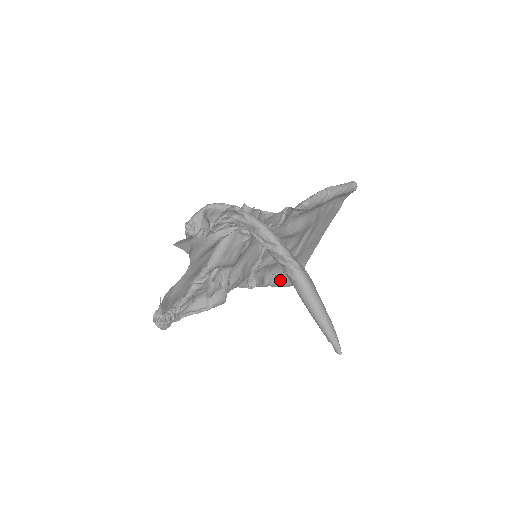
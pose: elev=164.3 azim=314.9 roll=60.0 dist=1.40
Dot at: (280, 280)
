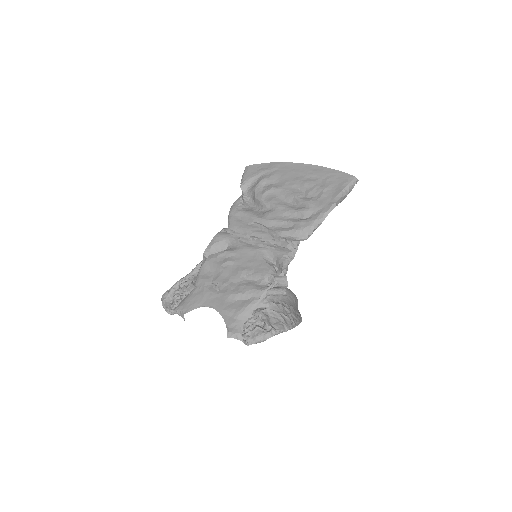
Dot at: (244, 198)
